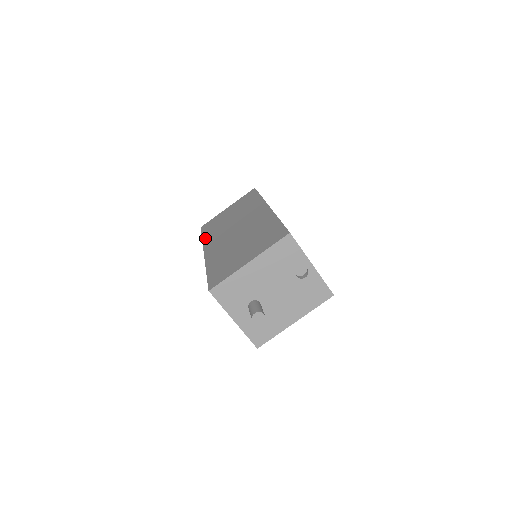
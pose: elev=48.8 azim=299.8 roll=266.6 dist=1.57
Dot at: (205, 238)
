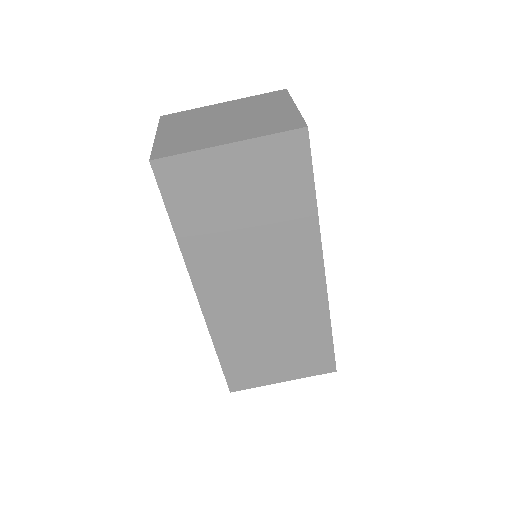
Dot at: (187, 247)
